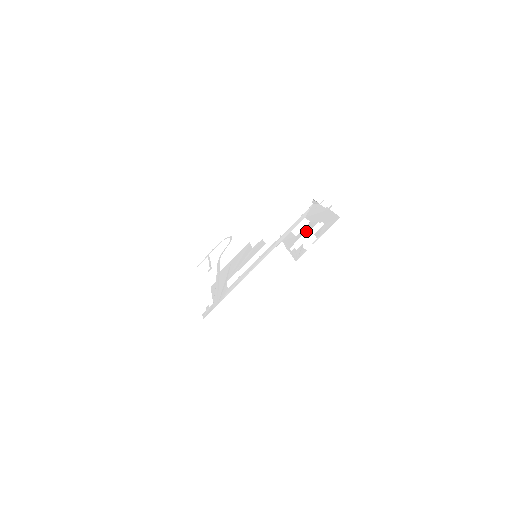
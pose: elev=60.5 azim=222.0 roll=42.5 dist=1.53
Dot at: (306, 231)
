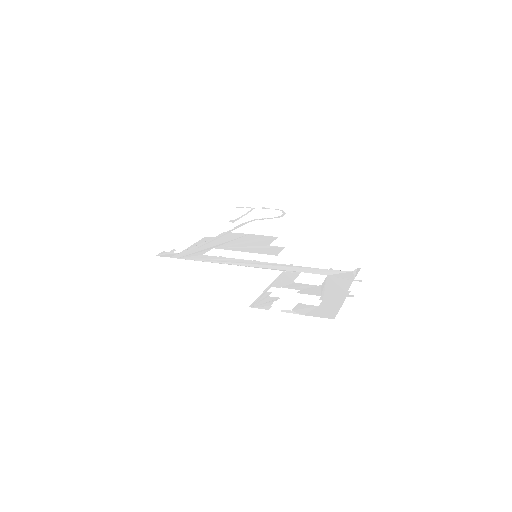
Dot at: (303, 290)
